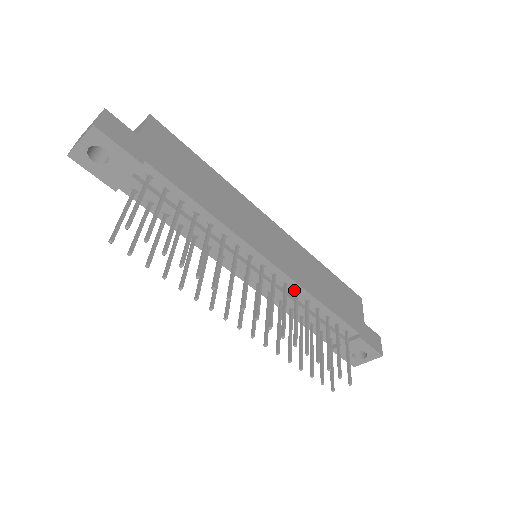
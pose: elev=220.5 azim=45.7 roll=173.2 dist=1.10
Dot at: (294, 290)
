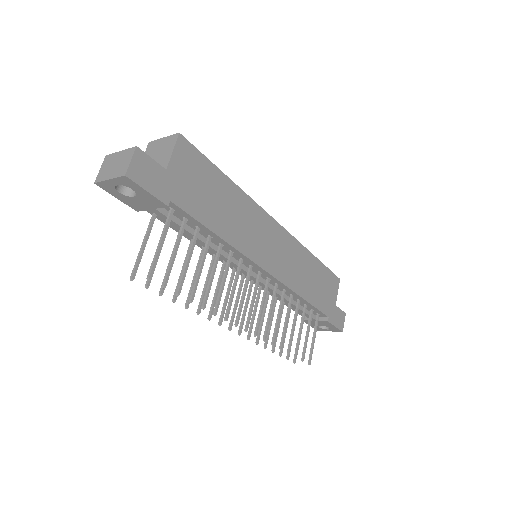
Dot at: (283, 288)
